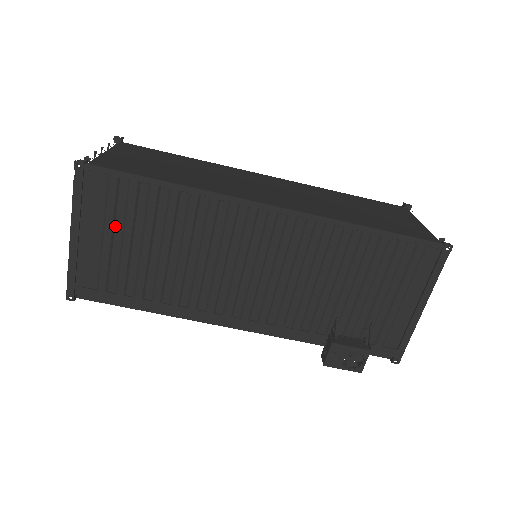
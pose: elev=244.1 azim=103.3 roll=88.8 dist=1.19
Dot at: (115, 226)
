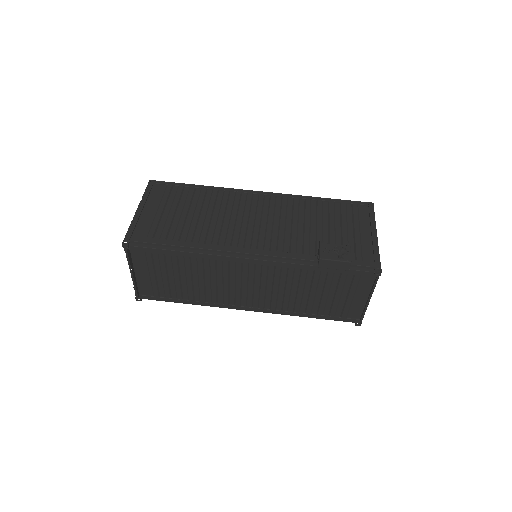
Dot at: (166, 206)
